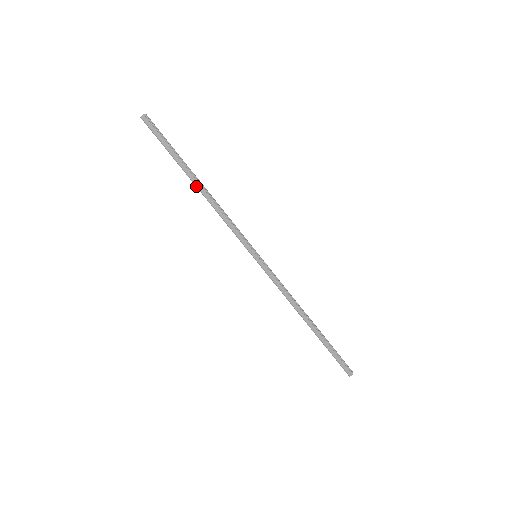
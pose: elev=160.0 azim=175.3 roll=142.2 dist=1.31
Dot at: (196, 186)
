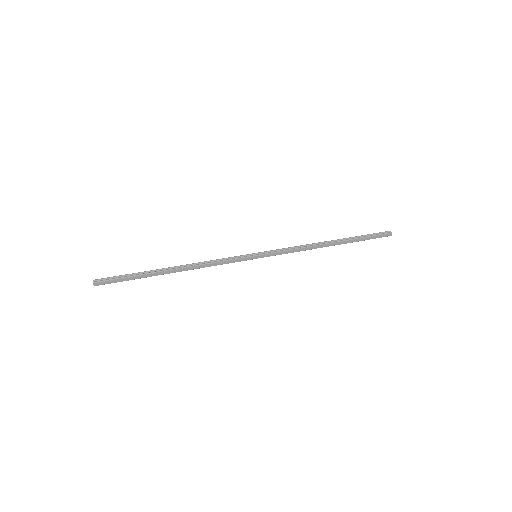
Dot at: occluded
